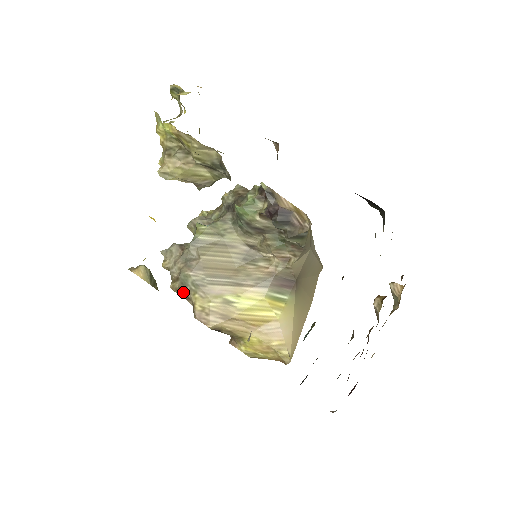
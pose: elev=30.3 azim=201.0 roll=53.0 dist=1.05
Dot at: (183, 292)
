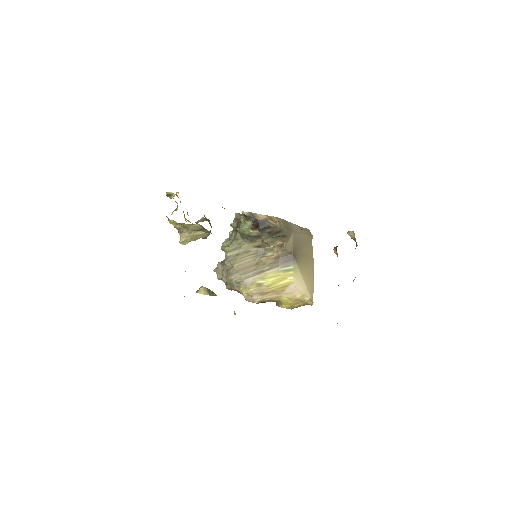
Dot at: (234, 289)
